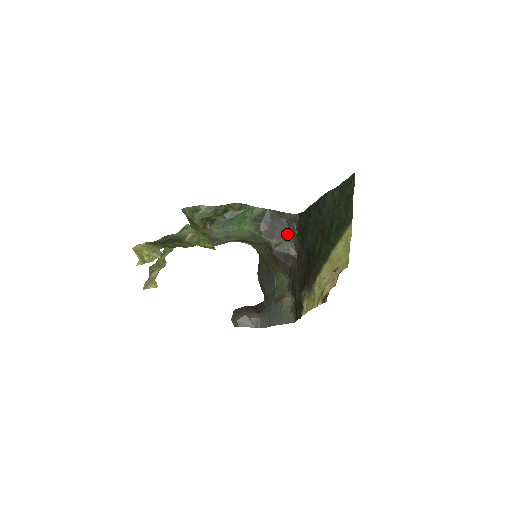
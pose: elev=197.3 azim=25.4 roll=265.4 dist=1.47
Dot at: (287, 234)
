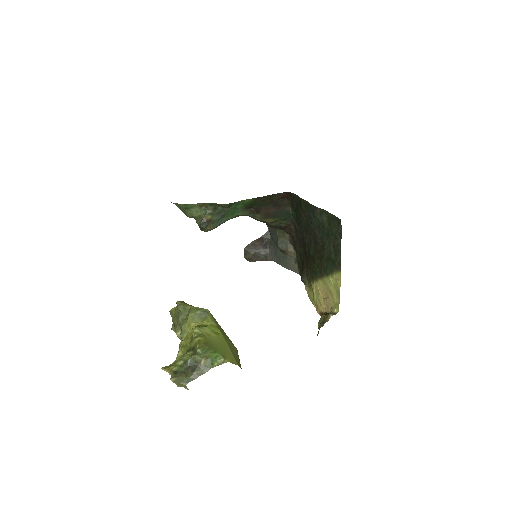
Dot at: (281, 211)
